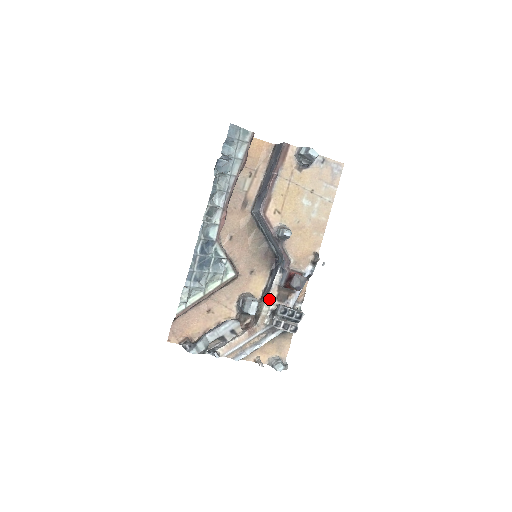
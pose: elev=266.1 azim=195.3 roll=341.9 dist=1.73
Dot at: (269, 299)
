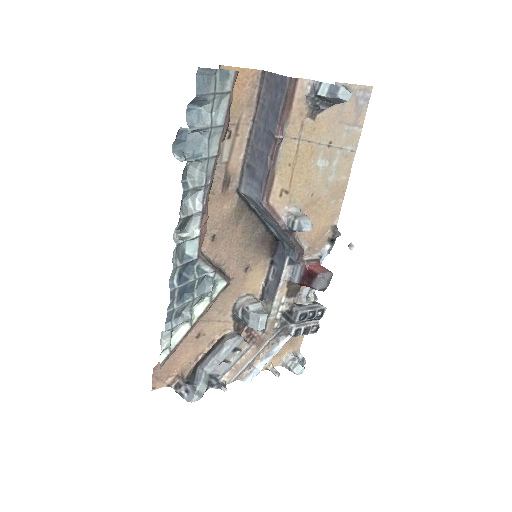
Dot at: (277, 300)
